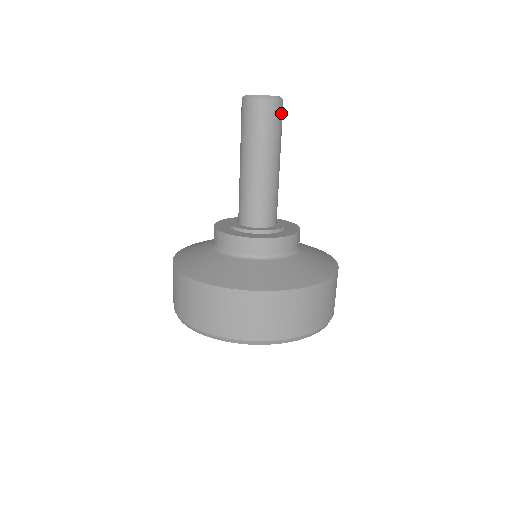
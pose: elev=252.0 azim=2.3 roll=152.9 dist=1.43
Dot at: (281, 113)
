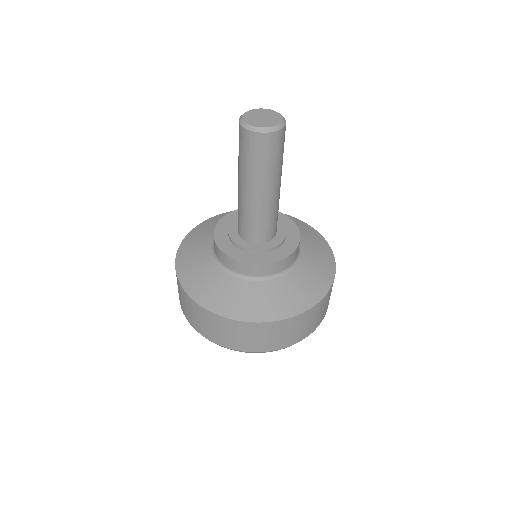
Dot at: (274, 144)
